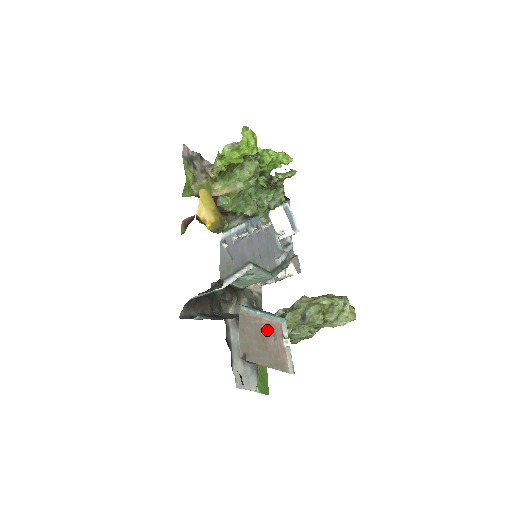
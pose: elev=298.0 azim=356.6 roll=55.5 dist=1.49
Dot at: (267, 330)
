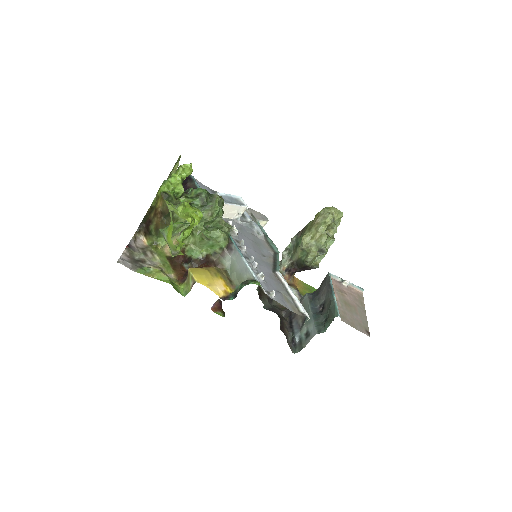
Dot at: (341, 297)
